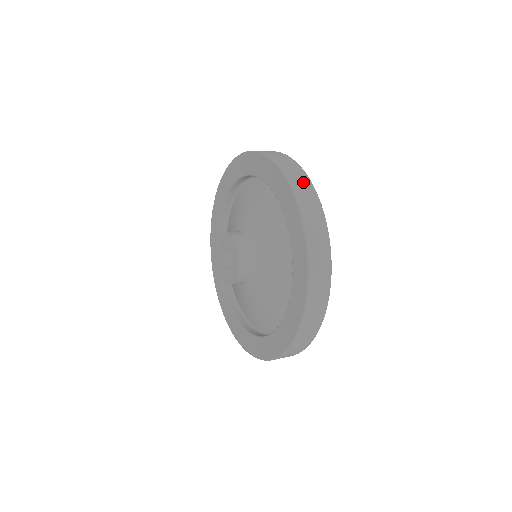
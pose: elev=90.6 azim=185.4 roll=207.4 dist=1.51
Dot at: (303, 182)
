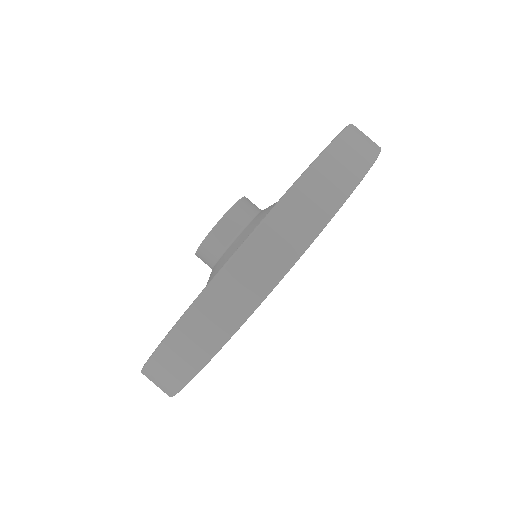
Dot at: (233, 304)
